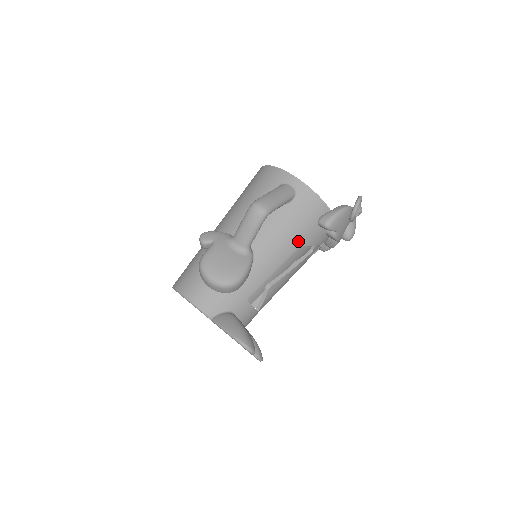
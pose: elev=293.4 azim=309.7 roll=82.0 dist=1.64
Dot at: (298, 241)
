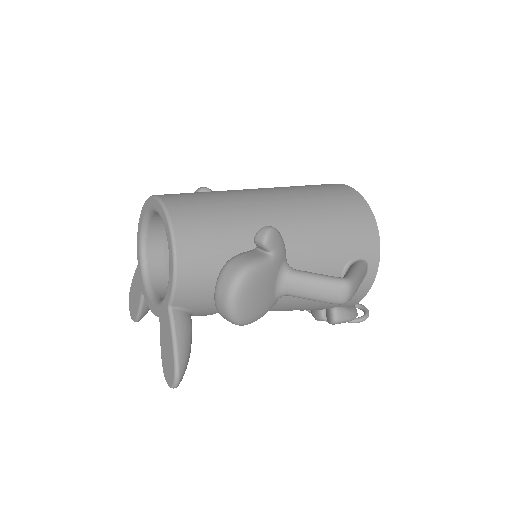
Dot at: (306, 308)
